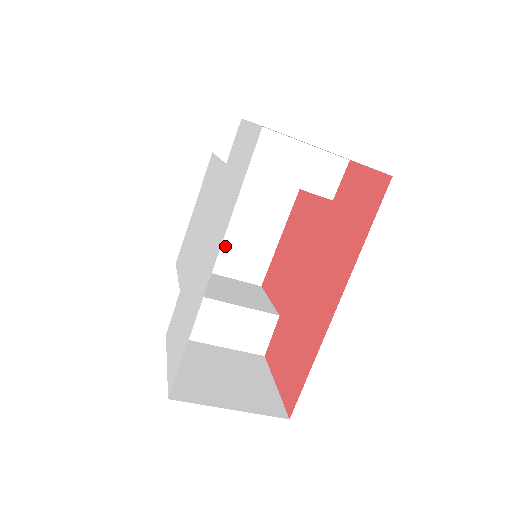
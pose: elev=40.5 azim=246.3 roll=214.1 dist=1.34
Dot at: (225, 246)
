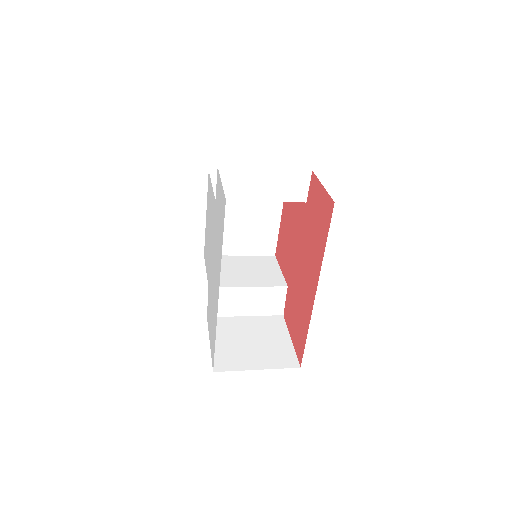
Dot at: (238, 234)
